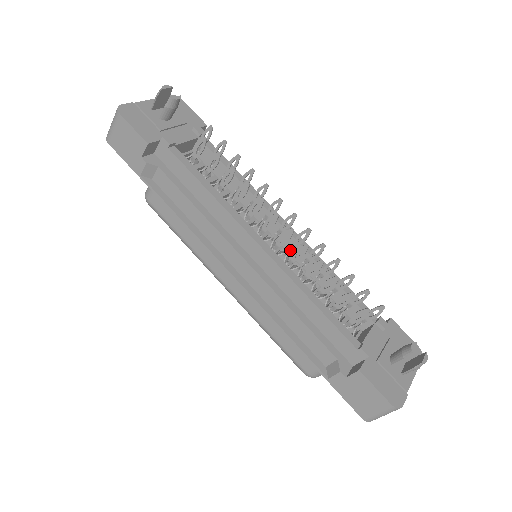
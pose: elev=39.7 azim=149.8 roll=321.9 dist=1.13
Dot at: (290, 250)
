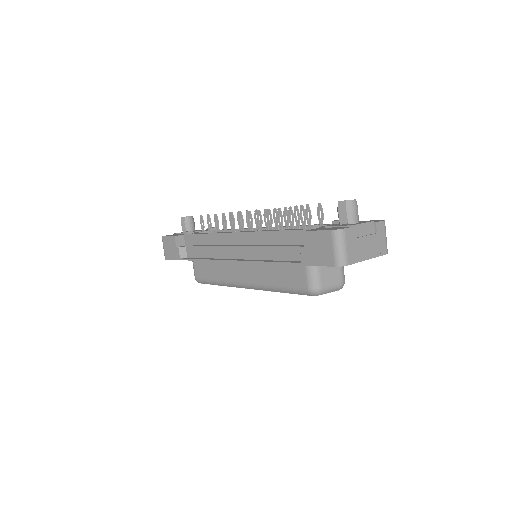
Dot at: occluded
